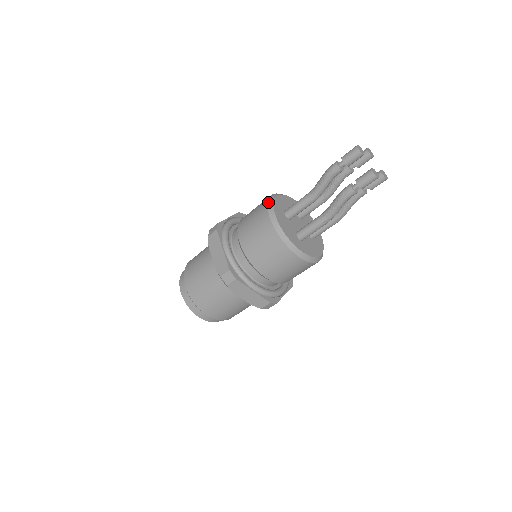
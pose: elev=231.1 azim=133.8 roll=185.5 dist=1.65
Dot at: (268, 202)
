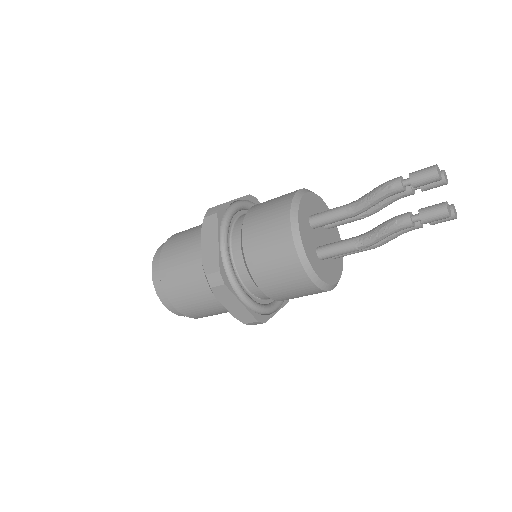
Dot at: (293, 199)
